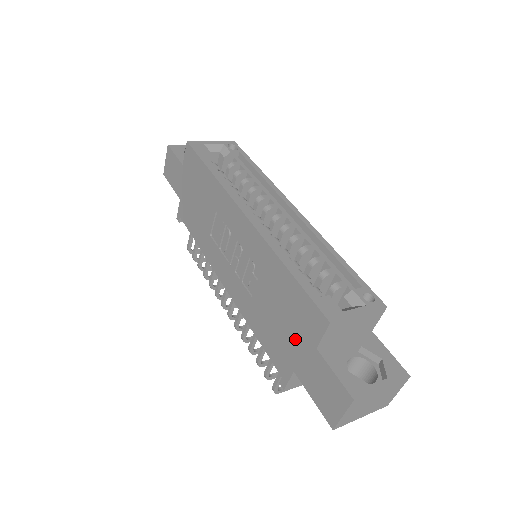
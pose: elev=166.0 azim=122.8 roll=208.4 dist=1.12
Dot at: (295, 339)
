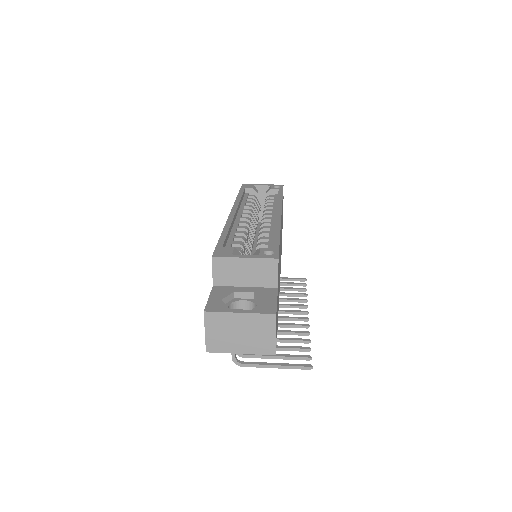
Dot at: occluded
